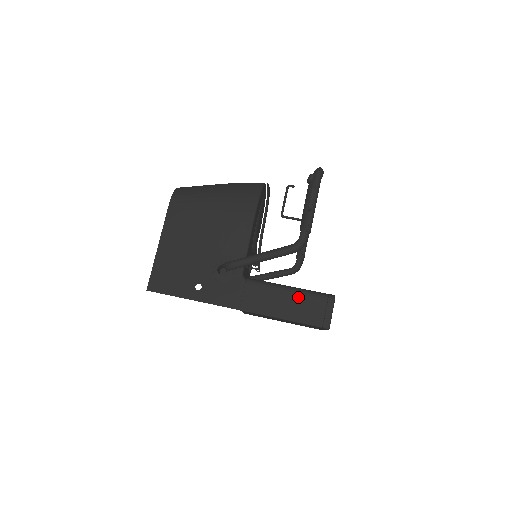
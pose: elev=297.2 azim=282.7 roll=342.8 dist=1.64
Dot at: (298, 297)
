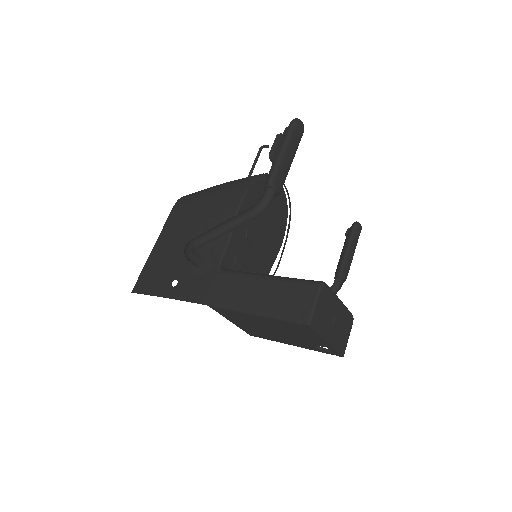
Dot at: (275, 285)
